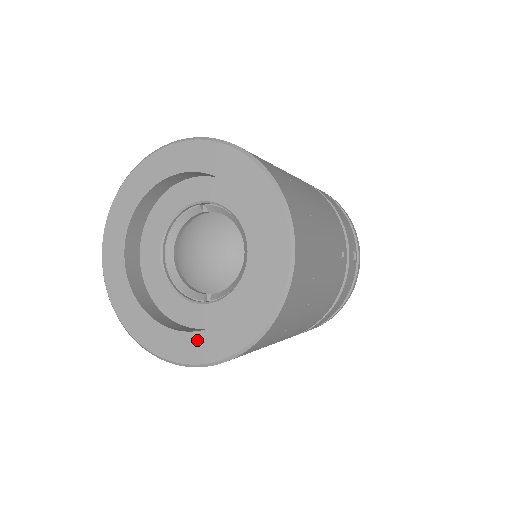
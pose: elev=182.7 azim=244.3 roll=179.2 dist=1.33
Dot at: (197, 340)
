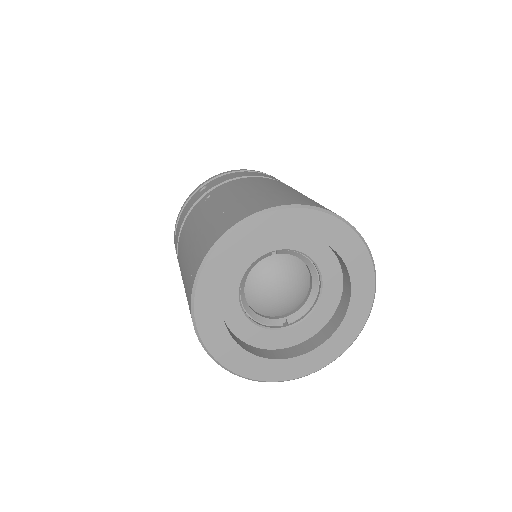
Dot at: (304, 360)
